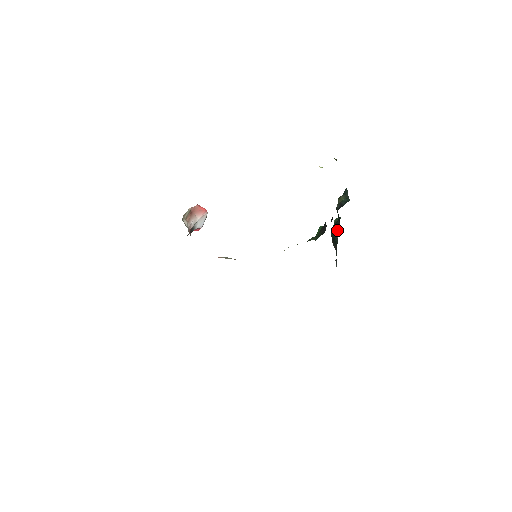
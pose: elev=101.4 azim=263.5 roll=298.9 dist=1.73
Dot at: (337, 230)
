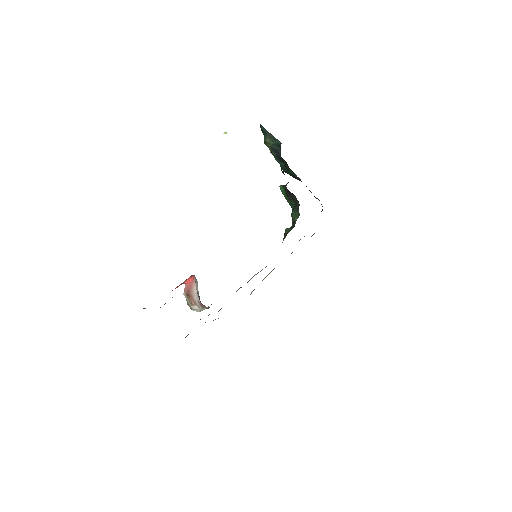
Dot at: (289, 169)
